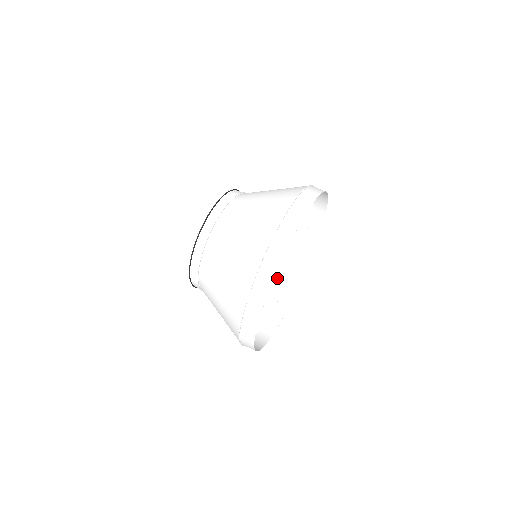
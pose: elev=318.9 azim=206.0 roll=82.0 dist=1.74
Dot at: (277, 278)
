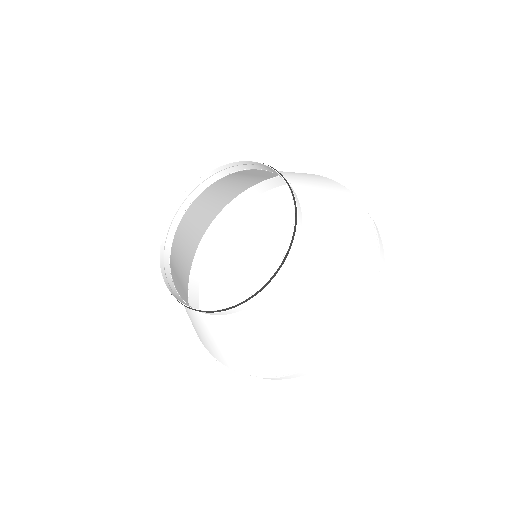
Dot at: (194, 245)
